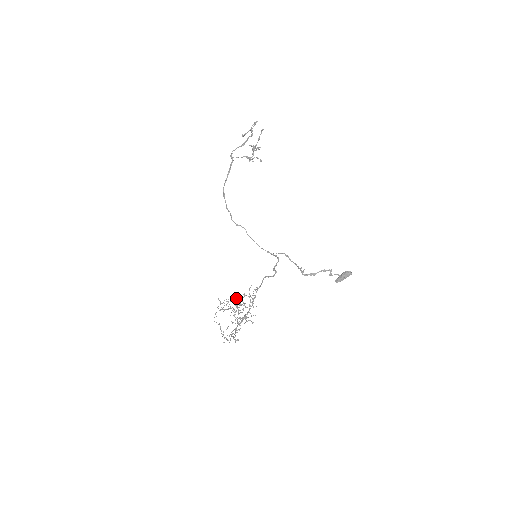
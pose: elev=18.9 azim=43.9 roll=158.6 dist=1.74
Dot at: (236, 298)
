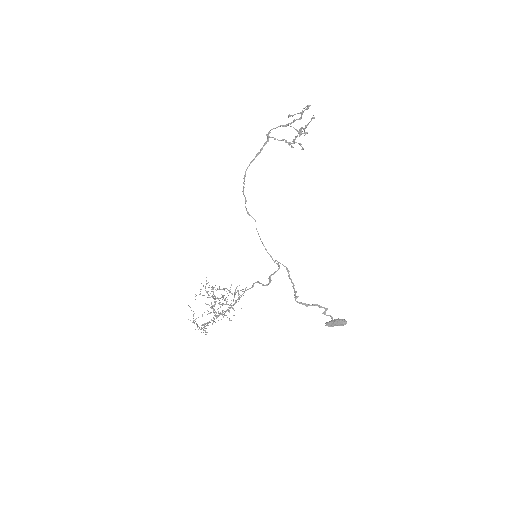
Dot at: occluded
